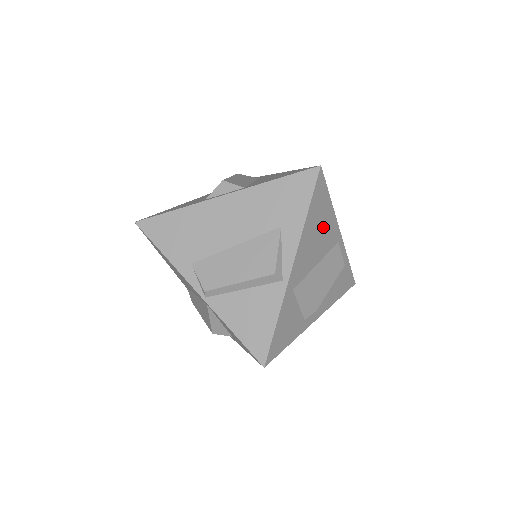
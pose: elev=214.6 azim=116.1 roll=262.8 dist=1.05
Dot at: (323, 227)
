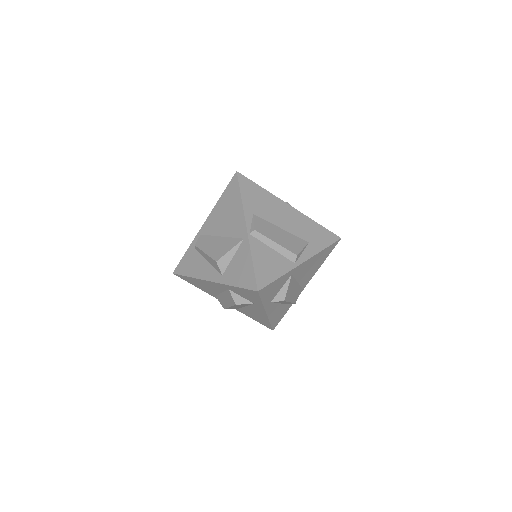
Dot at: (314, 268)
